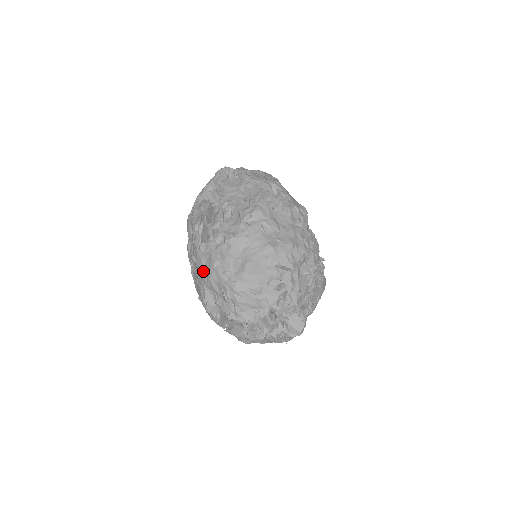
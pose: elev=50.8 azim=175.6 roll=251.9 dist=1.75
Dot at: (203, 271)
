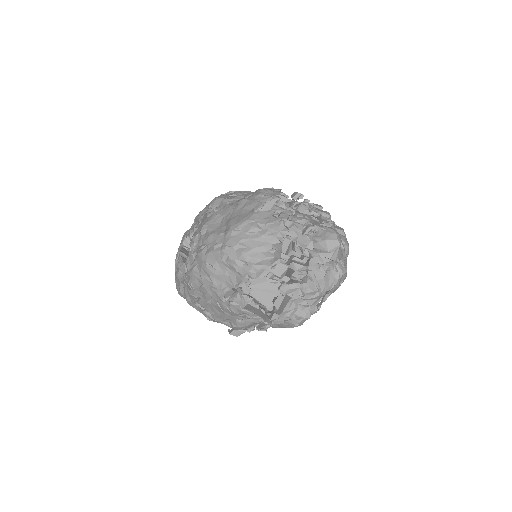
Dot at: (200, 276)
